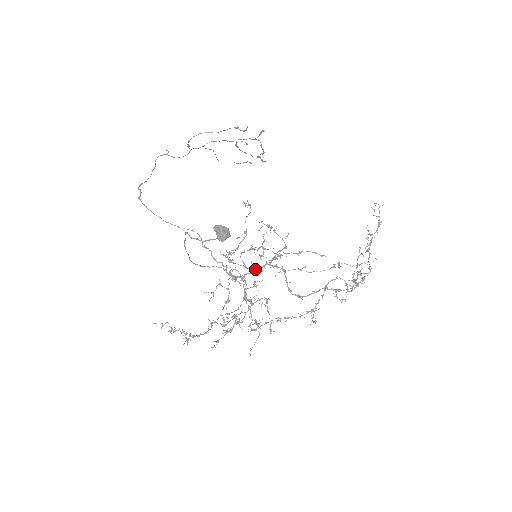
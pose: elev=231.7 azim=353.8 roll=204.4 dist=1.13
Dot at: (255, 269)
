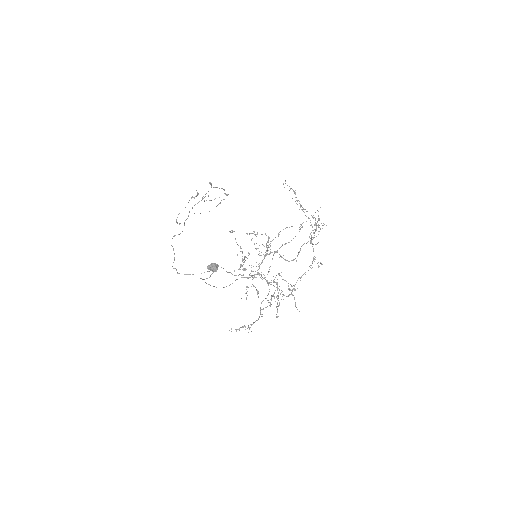
Dot at: (260, 264)
